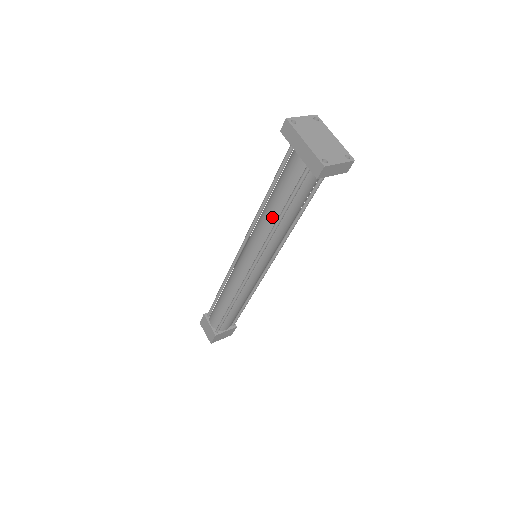
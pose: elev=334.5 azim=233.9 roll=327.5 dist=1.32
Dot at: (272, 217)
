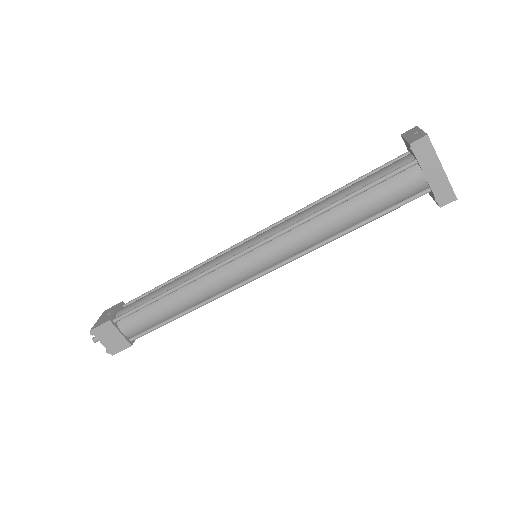
Dot at: (338, 227)
